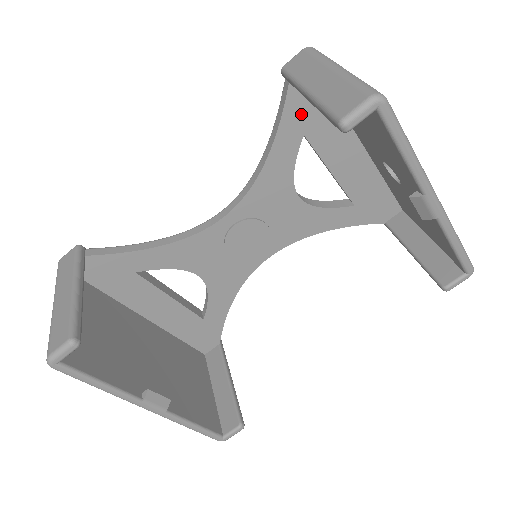
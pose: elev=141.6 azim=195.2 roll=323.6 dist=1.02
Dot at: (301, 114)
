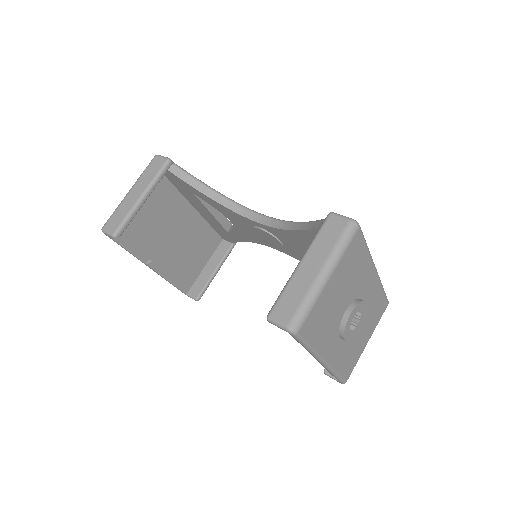
Dot at: occluded
